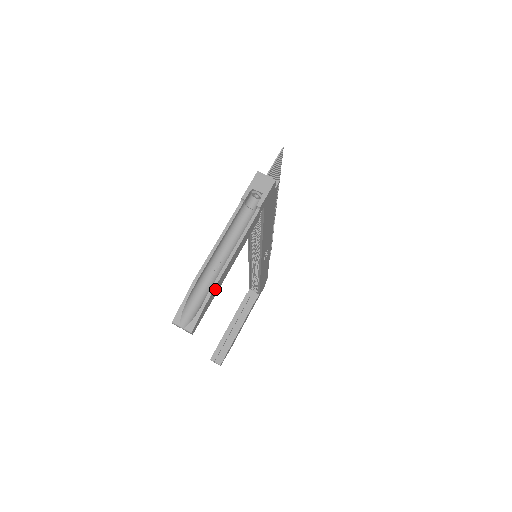
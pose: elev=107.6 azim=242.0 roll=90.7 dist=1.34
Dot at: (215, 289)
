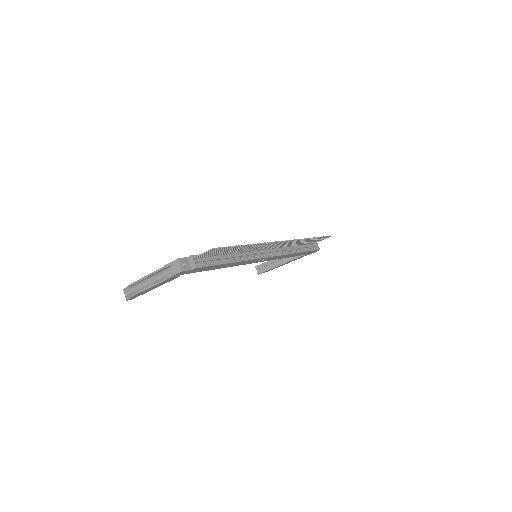
Dot at: (140, 293)
